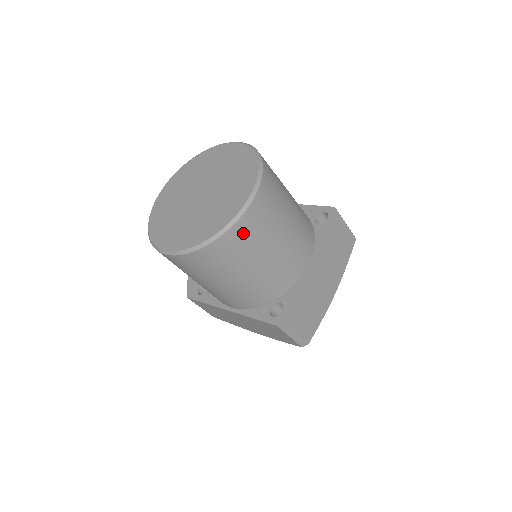
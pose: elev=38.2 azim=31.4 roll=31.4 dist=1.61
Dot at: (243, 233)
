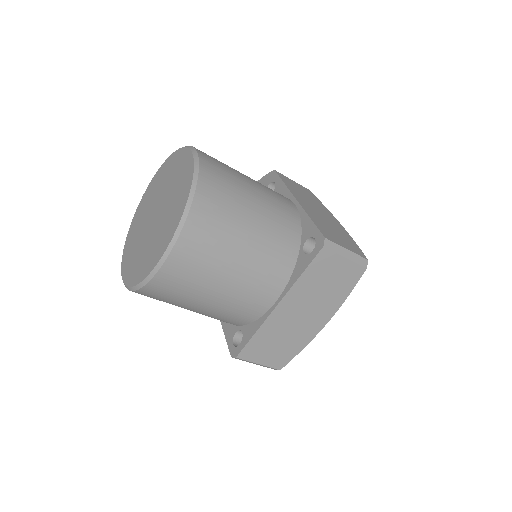
Dot at: (164, 287)
